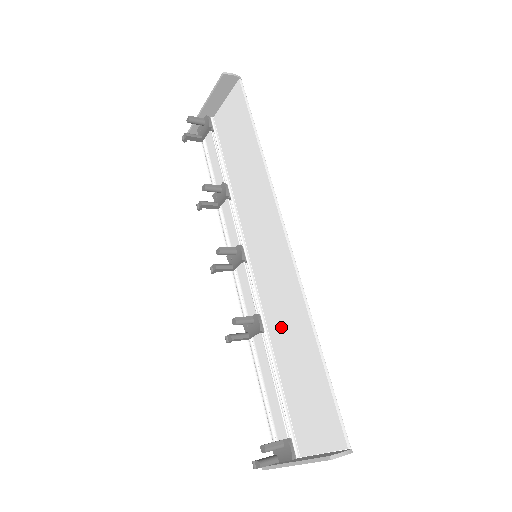
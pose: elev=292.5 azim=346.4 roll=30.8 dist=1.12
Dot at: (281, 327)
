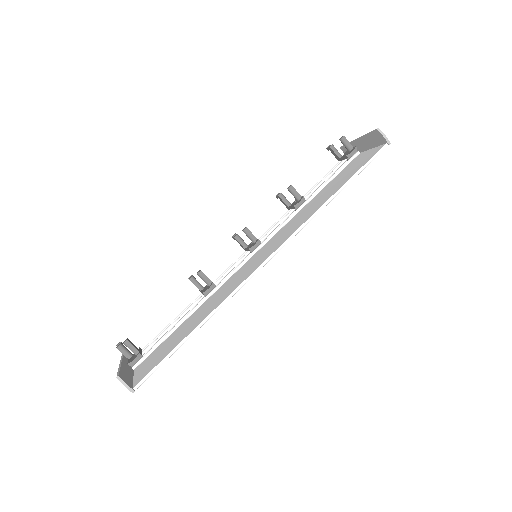
Dot at: (208, 304)
